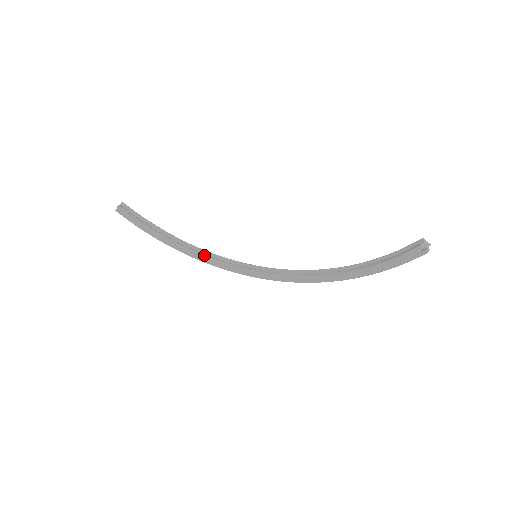
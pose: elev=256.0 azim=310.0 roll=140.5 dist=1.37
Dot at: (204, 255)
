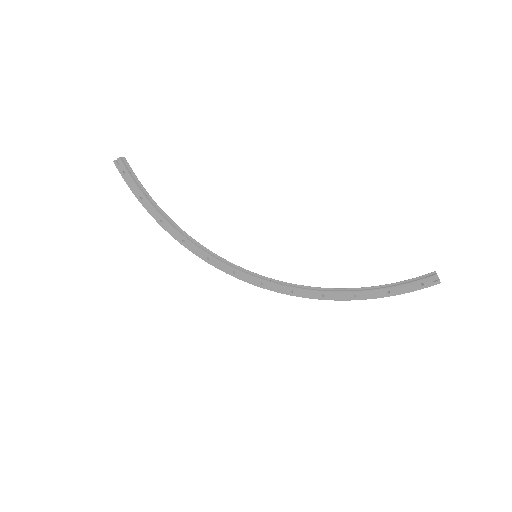
Dot at: (193, 242)
